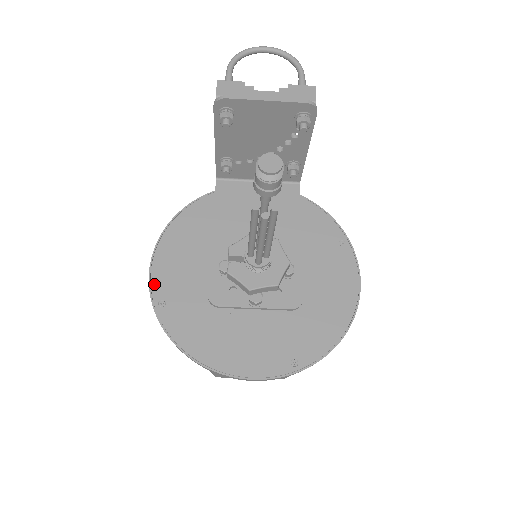
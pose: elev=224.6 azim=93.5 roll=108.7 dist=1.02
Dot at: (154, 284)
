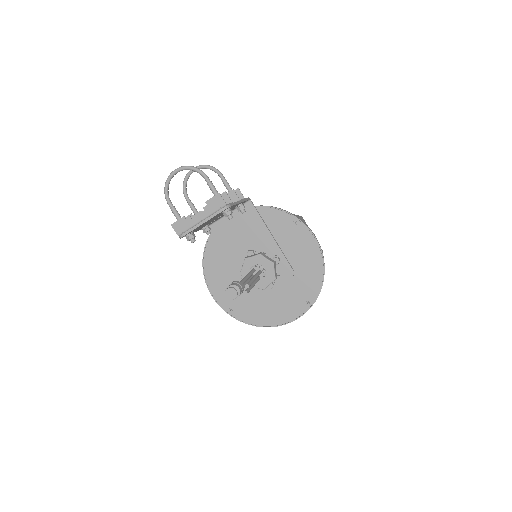
Dot at: (220, 303)
